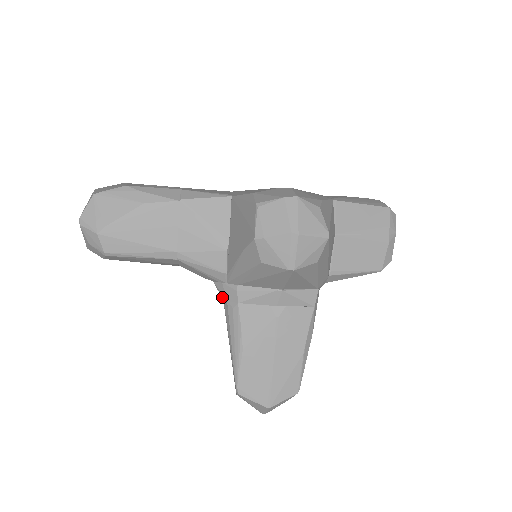
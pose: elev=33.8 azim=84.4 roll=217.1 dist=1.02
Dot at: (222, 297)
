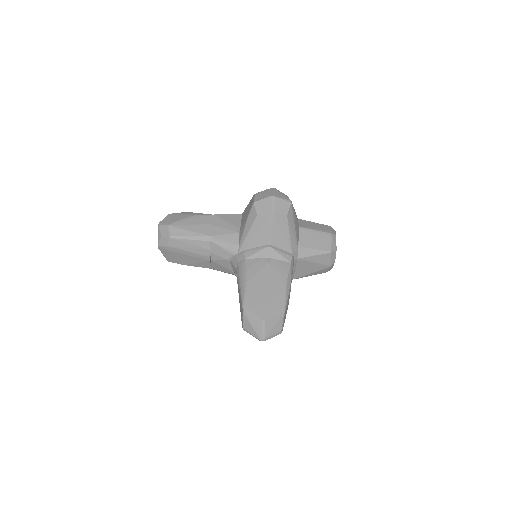
Dot at: (235, 265)
